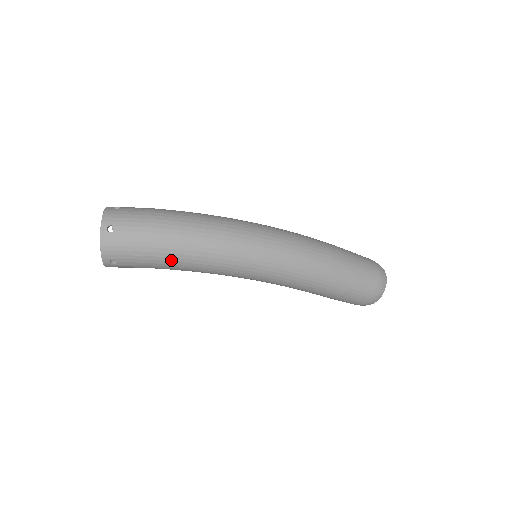
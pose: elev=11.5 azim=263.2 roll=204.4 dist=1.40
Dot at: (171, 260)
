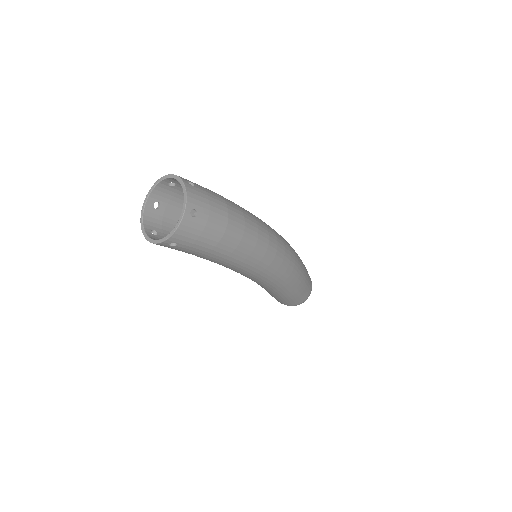
Dot at: (222, 256)
